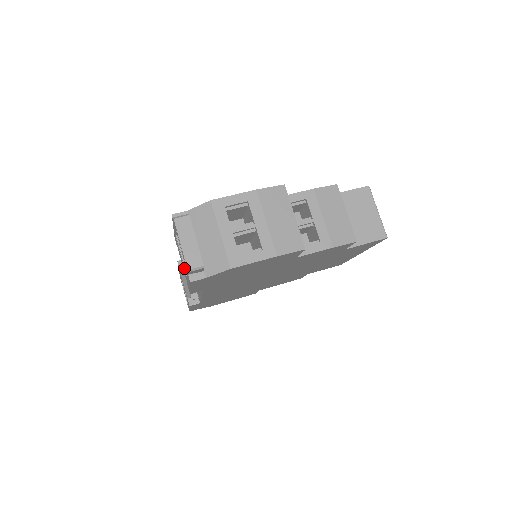
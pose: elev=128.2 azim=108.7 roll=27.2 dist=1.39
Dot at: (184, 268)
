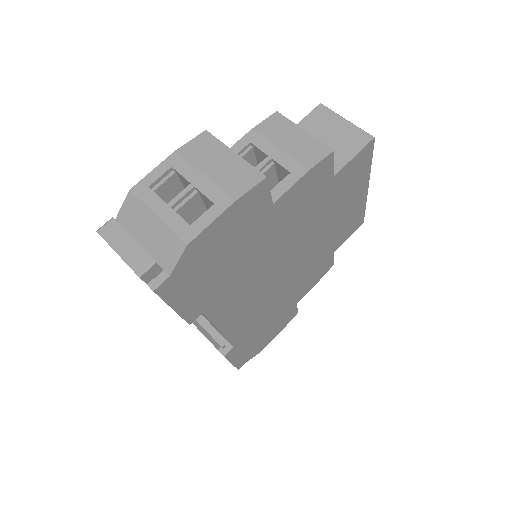
Dot at: occluded
